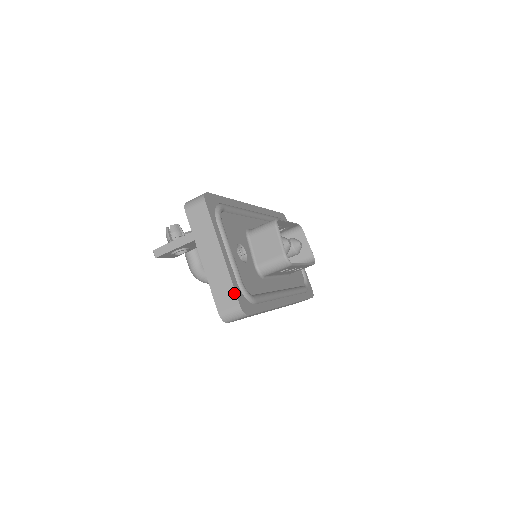
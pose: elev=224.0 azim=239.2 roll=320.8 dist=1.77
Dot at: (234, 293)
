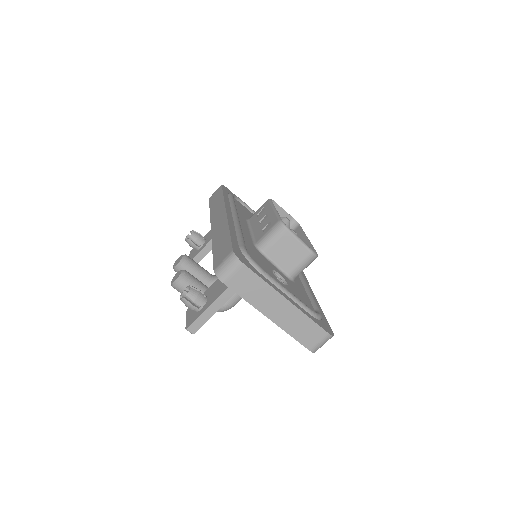
Dot at: (318, 327)
